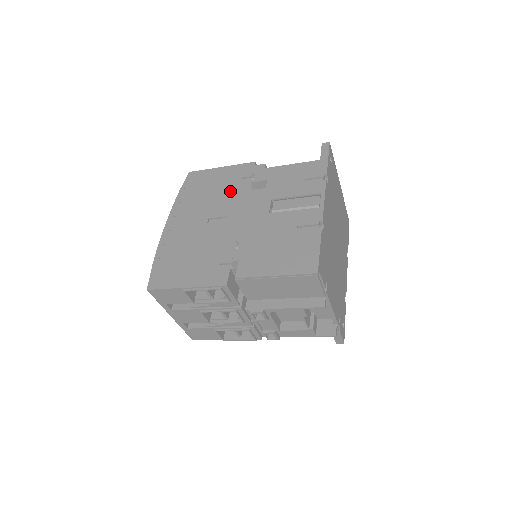
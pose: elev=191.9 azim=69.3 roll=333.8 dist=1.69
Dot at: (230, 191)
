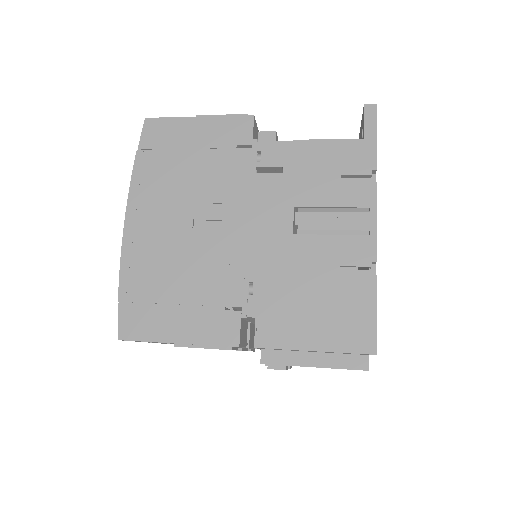
Dot at: (220, 170)
